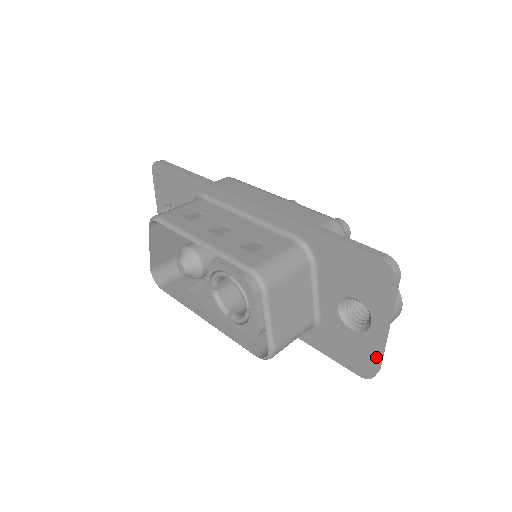
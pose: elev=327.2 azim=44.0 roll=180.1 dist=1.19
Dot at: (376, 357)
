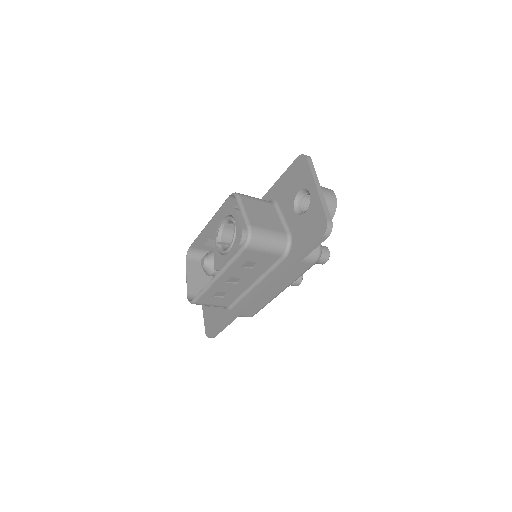
Dot at: (321, 208)
